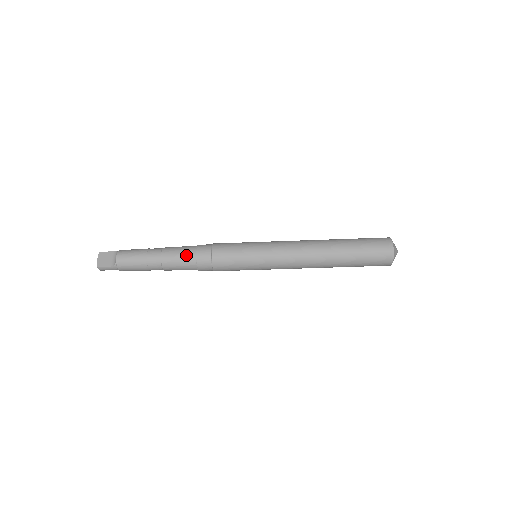
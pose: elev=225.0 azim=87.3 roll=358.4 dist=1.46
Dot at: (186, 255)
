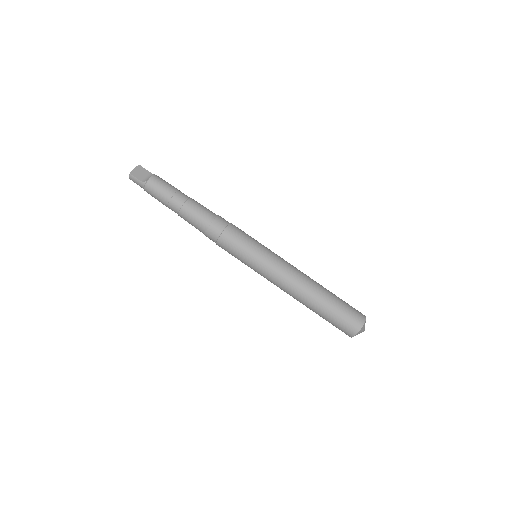
Dot at: (205, 215)
